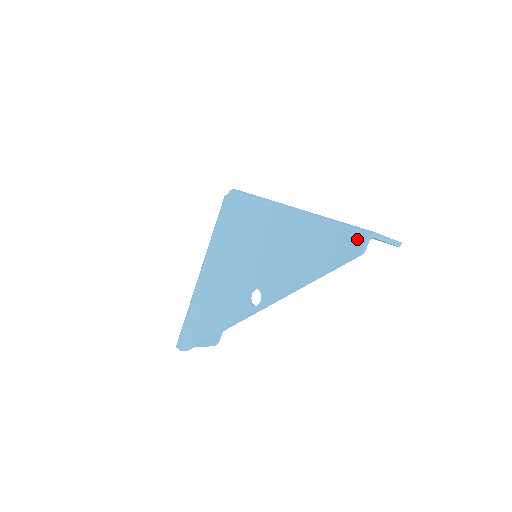
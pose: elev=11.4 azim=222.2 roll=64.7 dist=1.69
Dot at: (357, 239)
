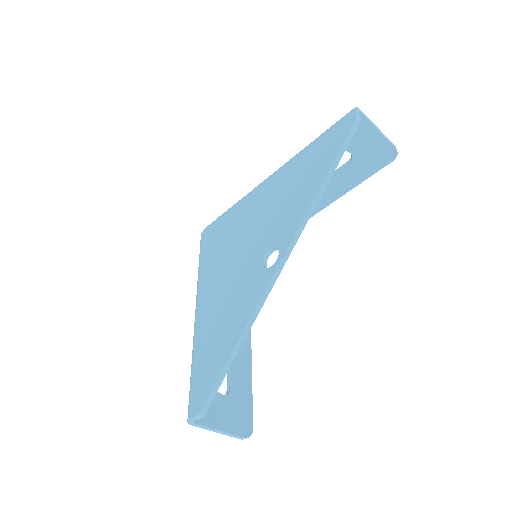
Dot at: (346, 117)
